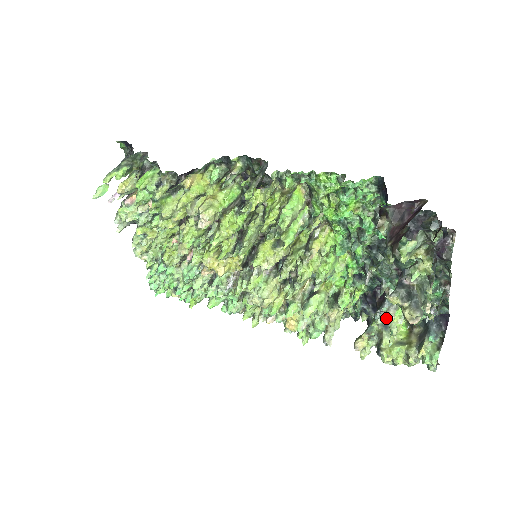
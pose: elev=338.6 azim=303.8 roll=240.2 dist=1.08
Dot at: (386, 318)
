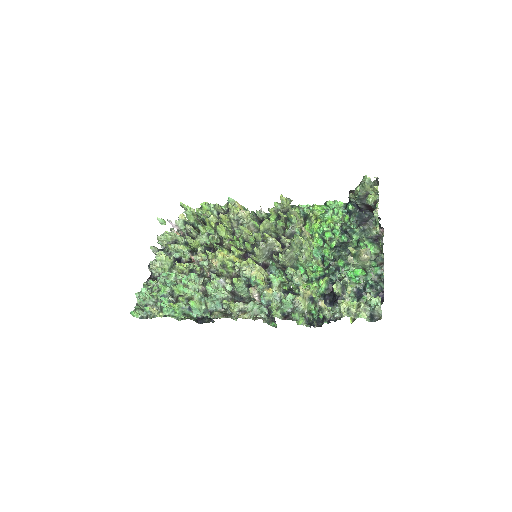
Dot at: occluded
